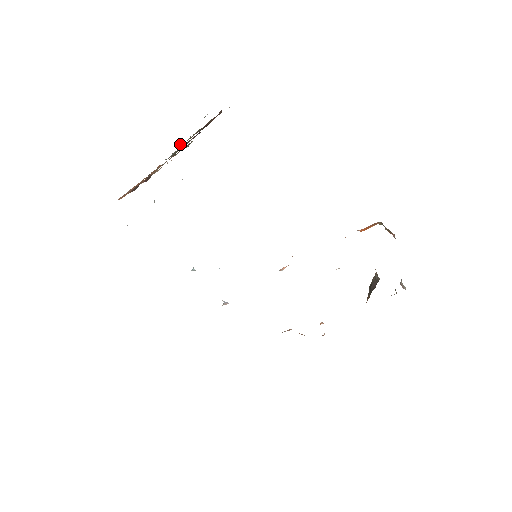
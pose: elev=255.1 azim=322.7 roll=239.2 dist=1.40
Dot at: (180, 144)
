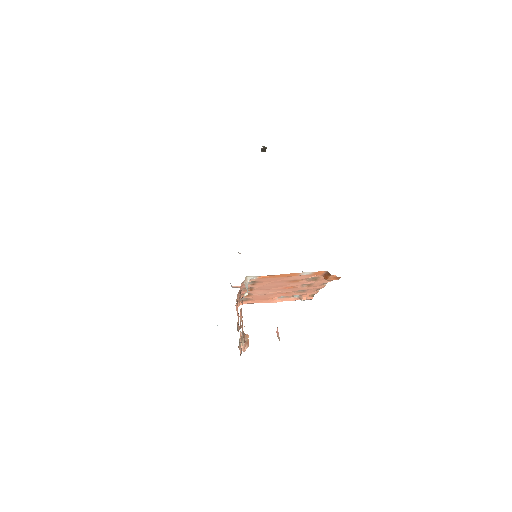
Dot at: occluded
